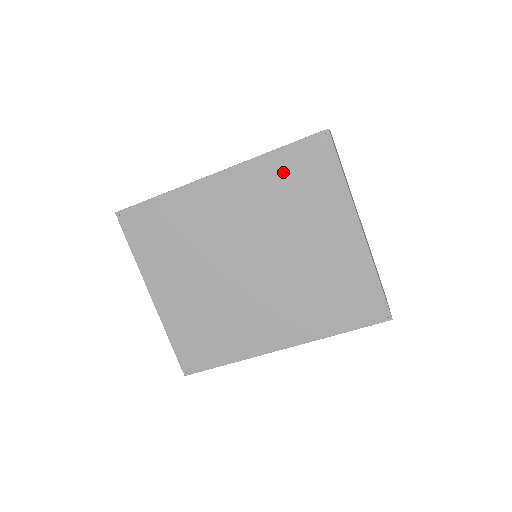
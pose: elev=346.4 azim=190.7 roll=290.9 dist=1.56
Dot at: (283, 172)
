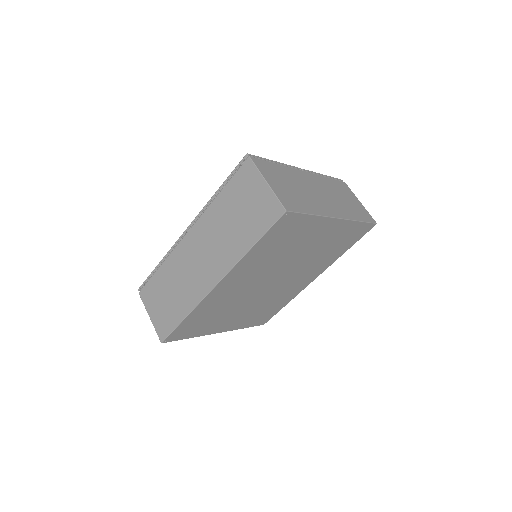
Dot at: (266, 248)
